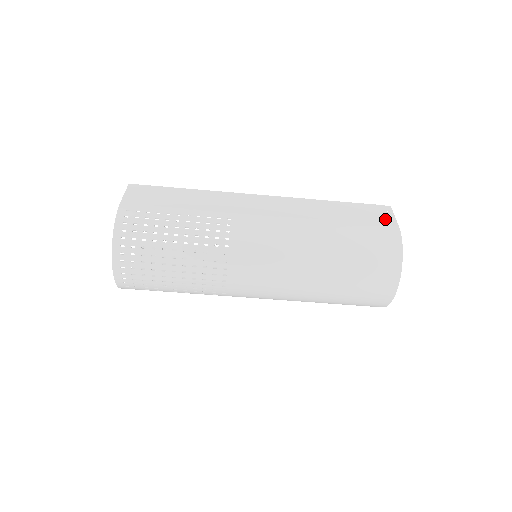
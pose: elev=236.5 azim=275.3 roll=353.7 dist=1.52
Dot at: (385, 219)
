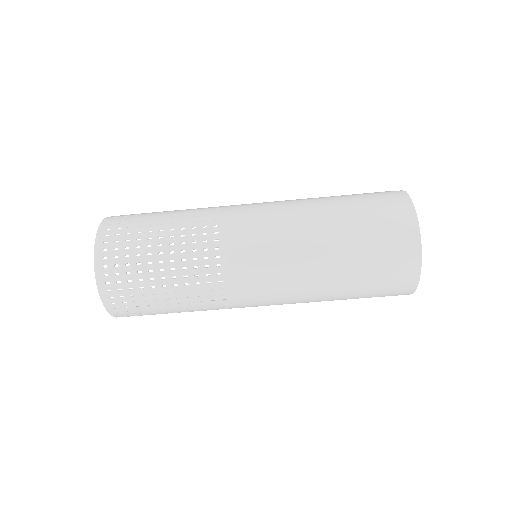
Dot at: occluded
